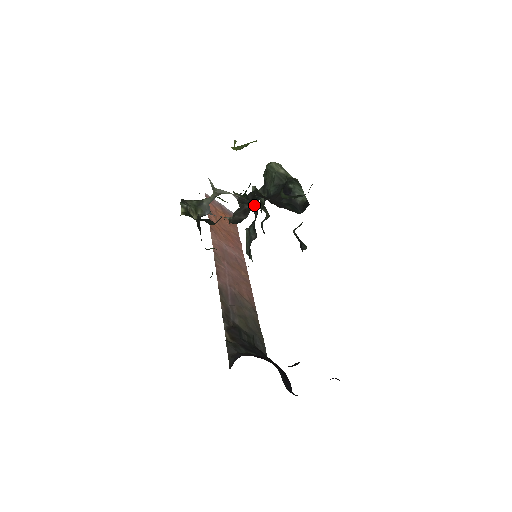
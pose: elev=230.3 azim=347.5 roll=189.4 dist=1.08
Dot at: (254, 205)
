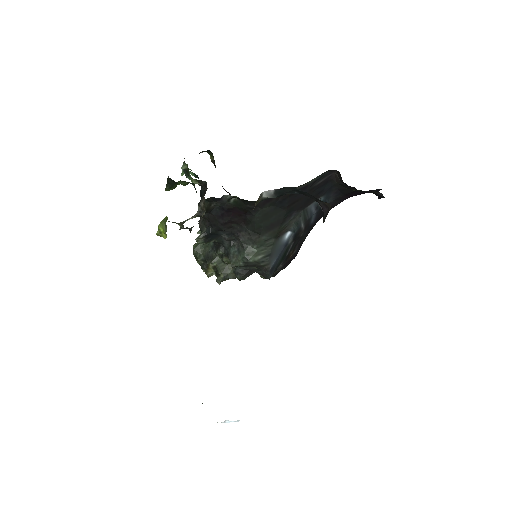
Dot at: (203, 190)
